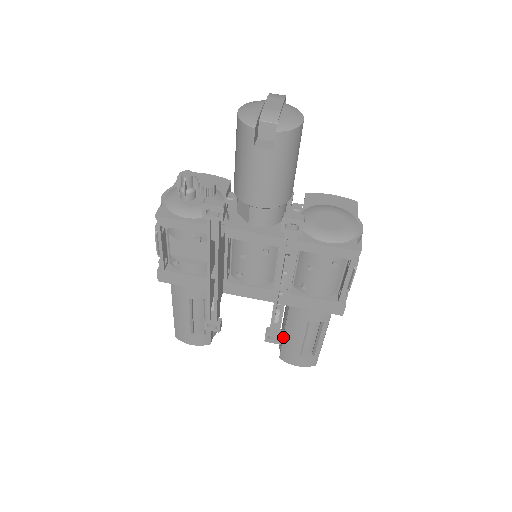
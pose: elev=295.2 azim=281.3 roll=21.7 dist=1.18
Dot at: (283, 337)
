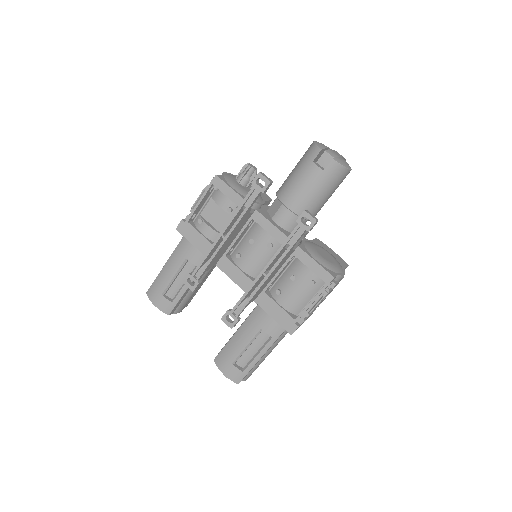
Dot at: (231, 338)
